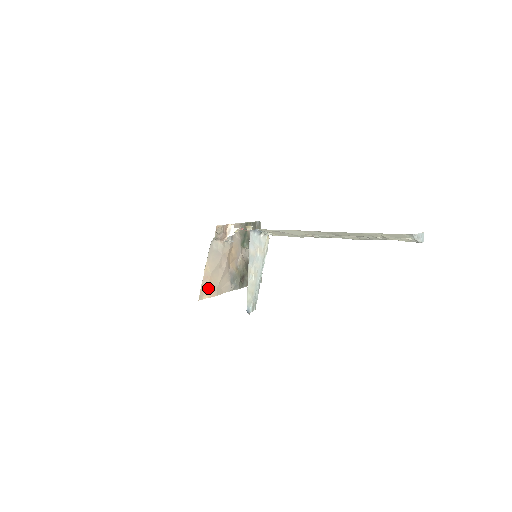
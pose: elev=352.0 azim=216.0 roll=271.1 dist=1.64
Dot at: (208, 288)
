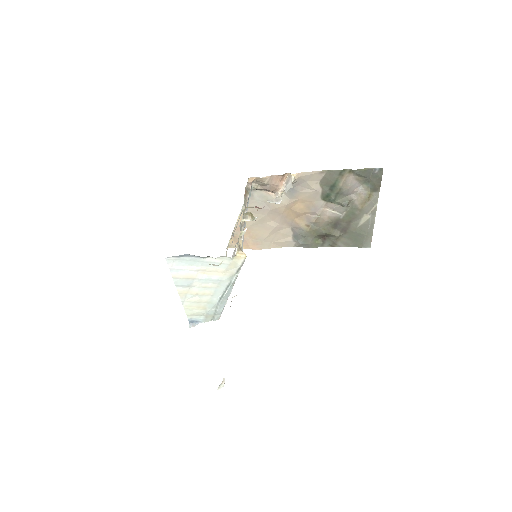
Dot at: (244, 239)
